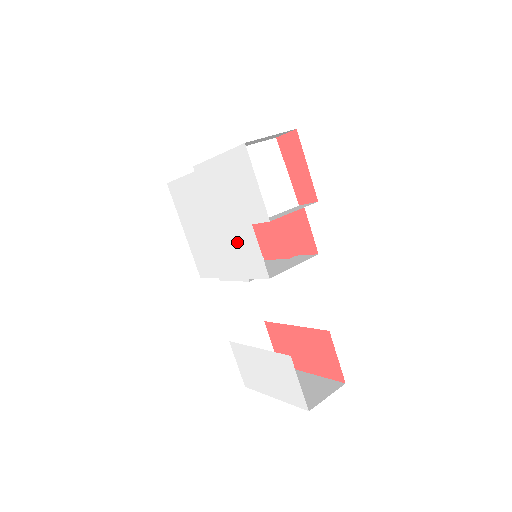
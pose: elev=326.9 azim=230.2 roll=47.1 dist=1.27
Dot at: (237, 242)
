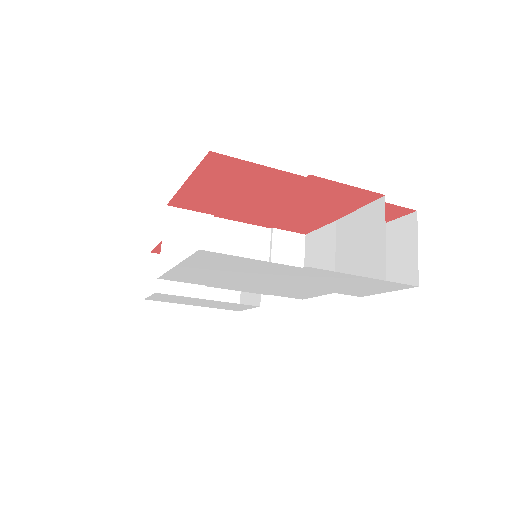
Dot at: (291, 290)
